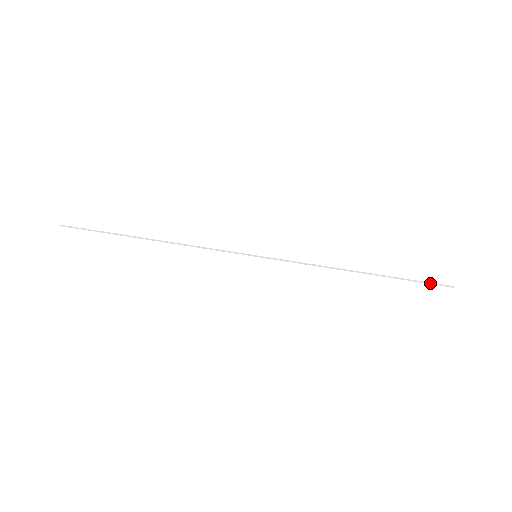
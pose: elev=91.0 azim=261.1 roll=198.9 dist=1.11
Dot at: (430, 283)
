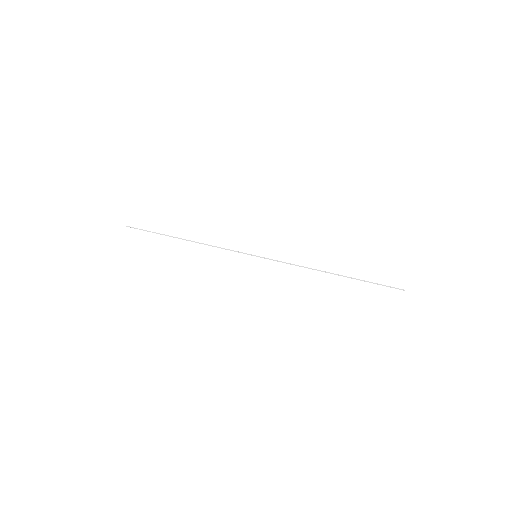
Dot at: (386, 286)
